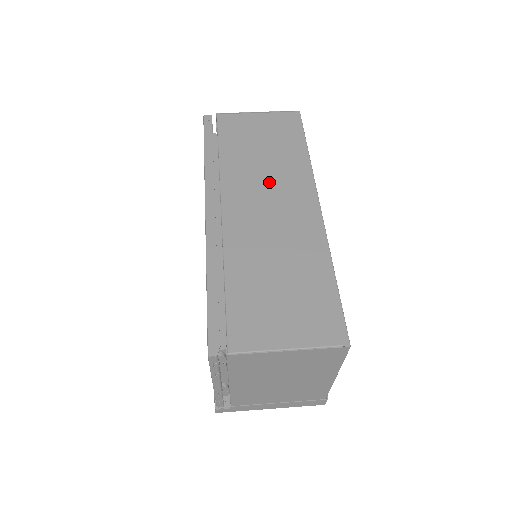
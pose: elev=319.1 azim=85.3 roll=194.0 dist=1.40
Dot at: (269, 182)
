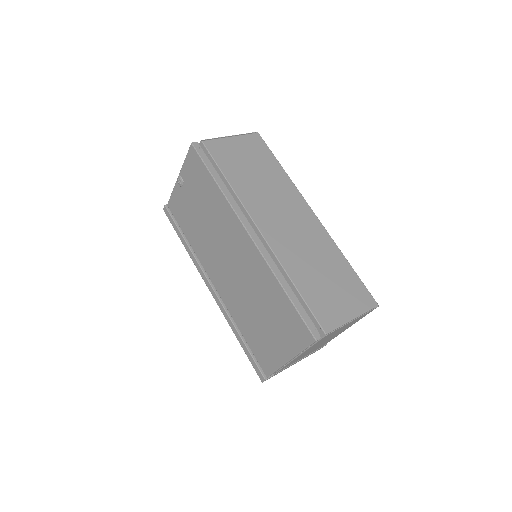
Dot at: (275, 199)
